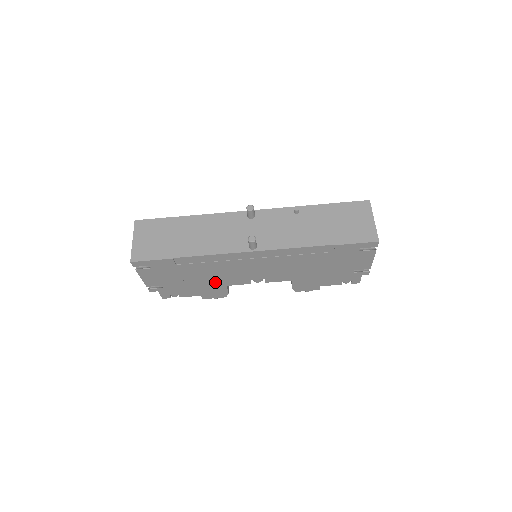
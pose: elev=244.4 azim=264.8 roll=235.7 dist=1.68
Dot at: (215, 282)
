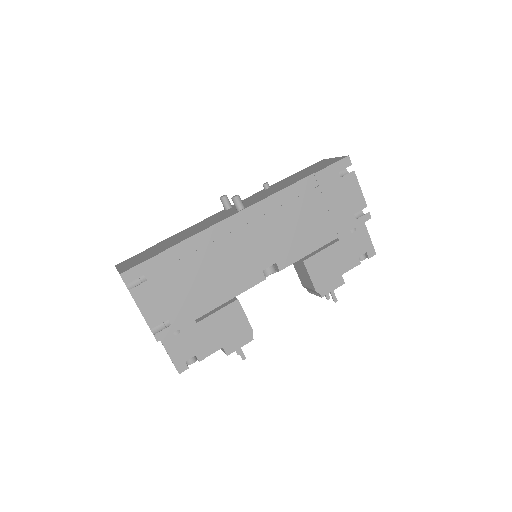
Dot at: (226, 290)
